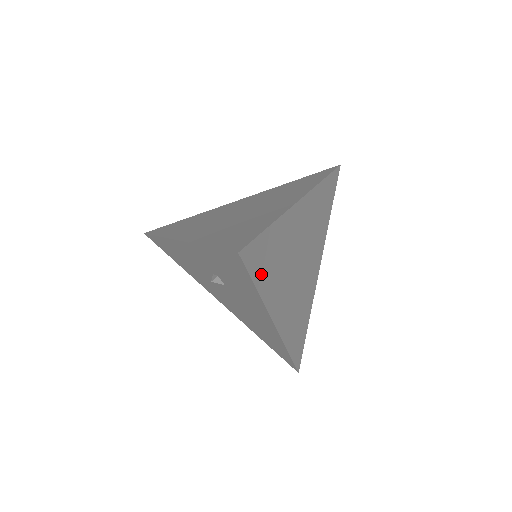
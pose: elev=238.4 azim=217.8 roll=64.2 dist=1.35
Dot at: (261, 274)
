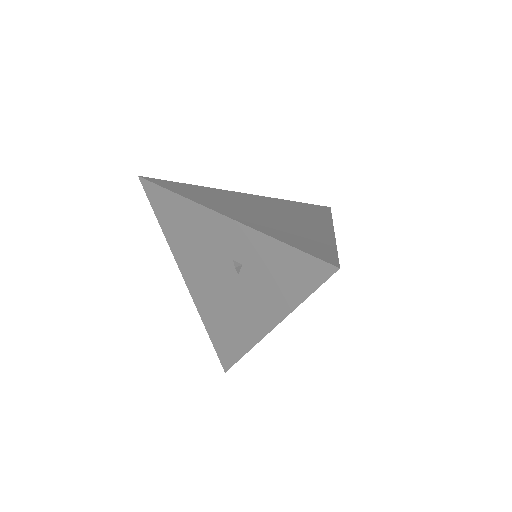
Dot at: occluded
